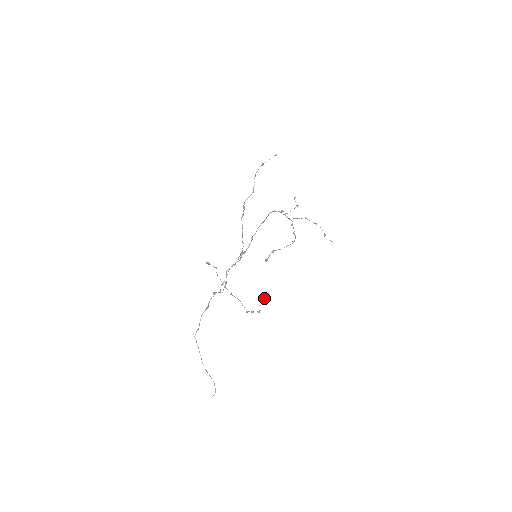
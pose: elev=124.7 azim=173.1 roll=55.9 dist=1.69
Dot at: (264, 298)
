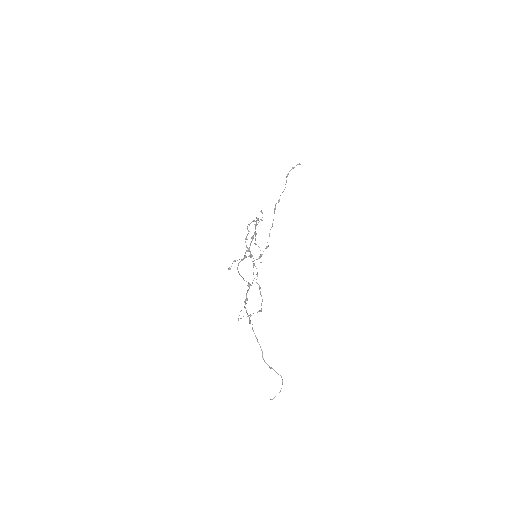
Dot at: occluded
